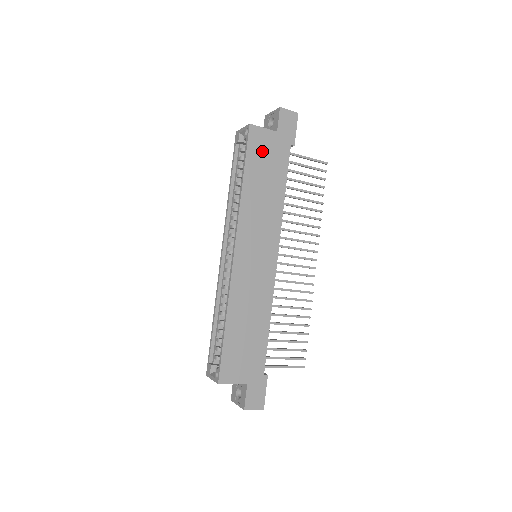
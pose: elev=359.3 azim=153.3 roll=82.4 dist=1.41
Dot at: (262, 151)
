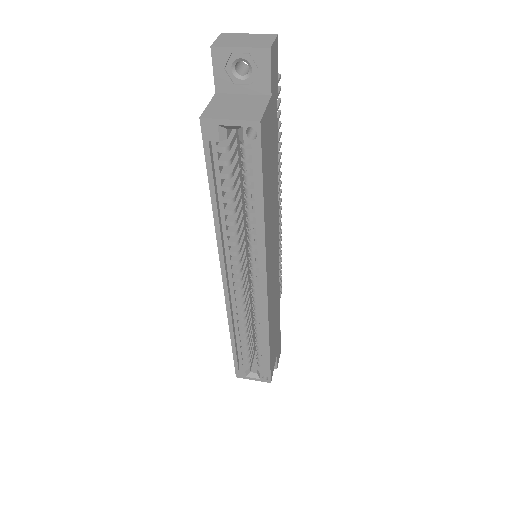
Dot at: (267, 145)
